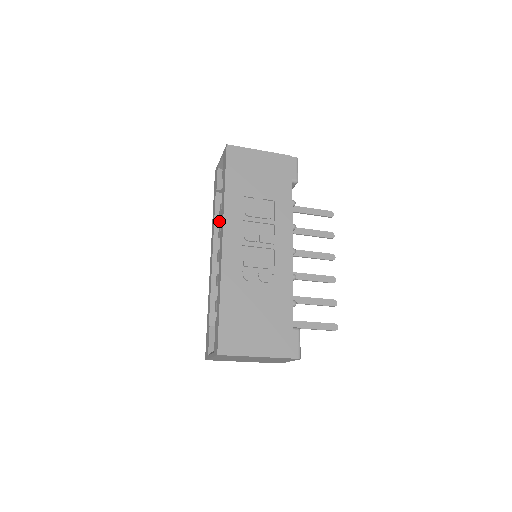
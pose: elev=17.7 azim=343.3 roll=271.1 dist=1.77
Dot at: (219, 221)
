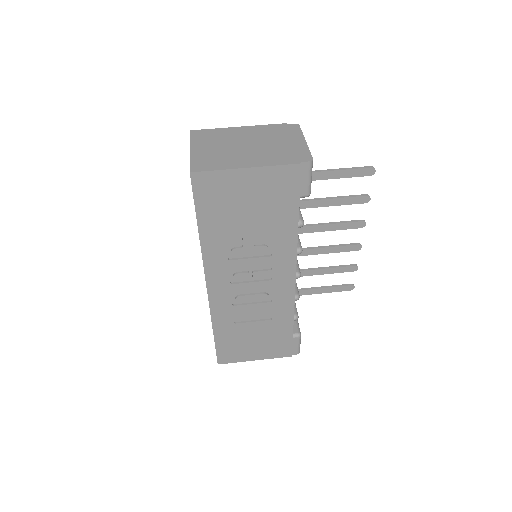
Dot at: occluded
